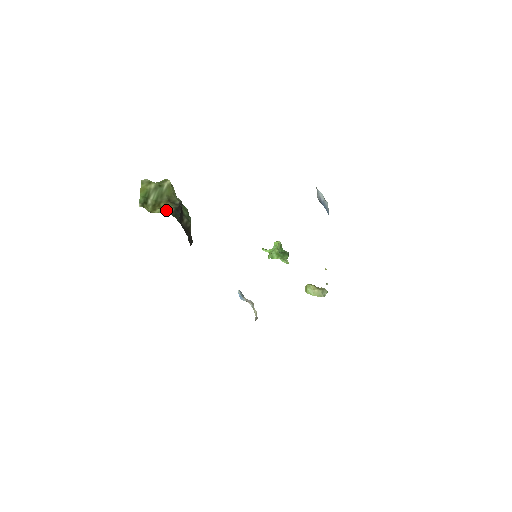
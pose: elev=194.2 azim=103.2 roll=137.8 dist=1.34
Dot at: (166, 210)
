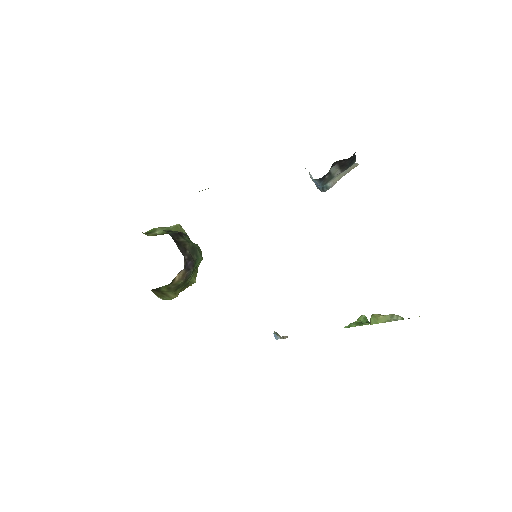
Dot at: occluded
